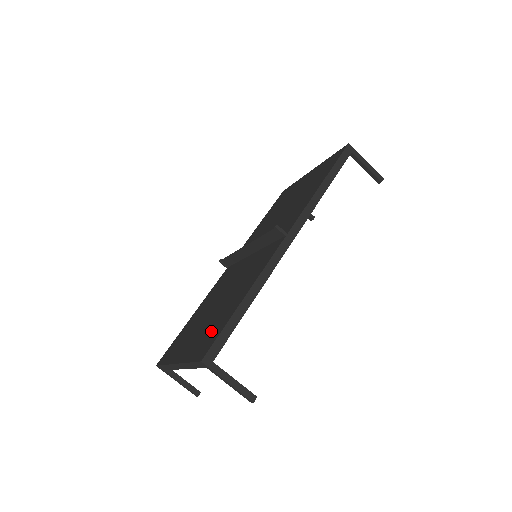
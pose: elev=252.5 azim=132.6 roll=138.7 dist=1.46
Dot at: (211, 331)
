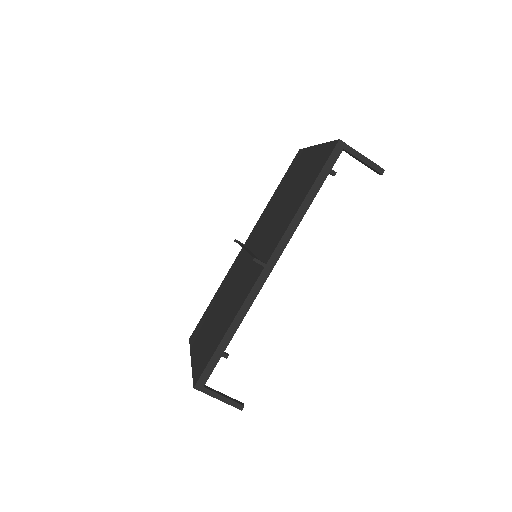
Dot at: (207, 350)
